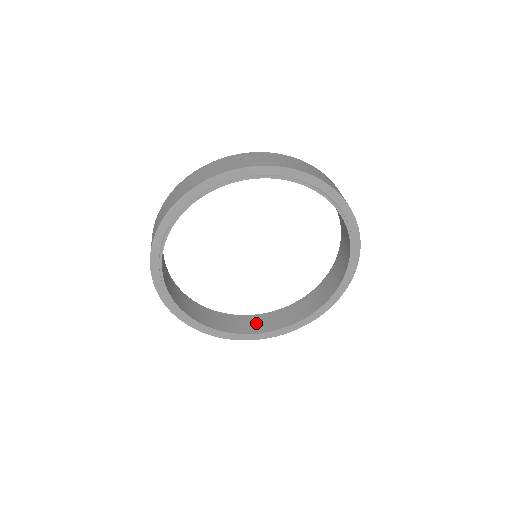
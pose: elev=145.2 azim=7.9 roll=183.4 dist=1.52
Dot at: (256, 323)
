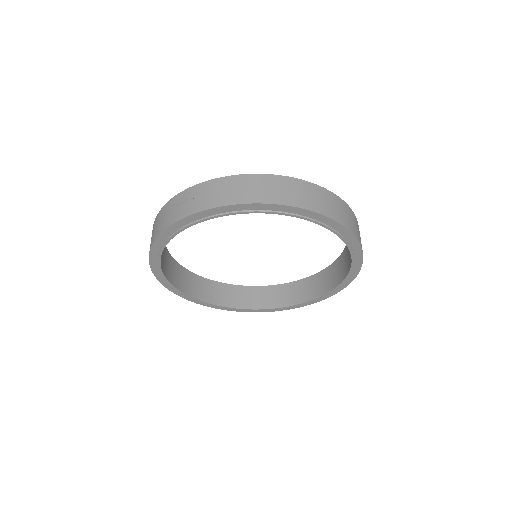
Dot at: (298, 291)
